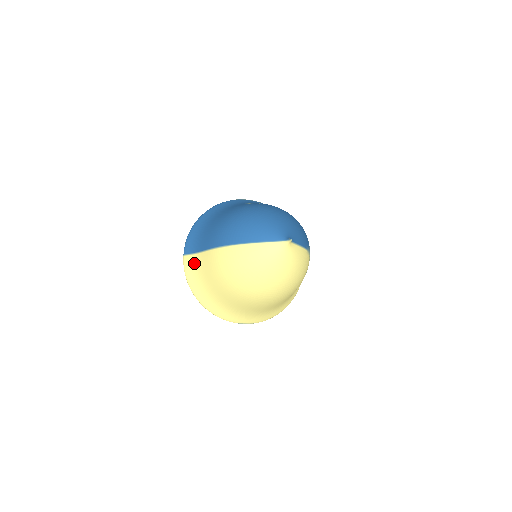
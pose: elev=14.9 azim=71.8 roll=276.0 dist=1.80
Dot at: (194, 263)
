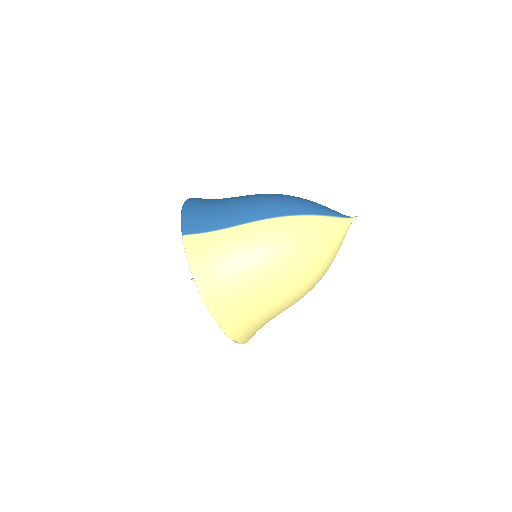
Dot at: (210, 243)
